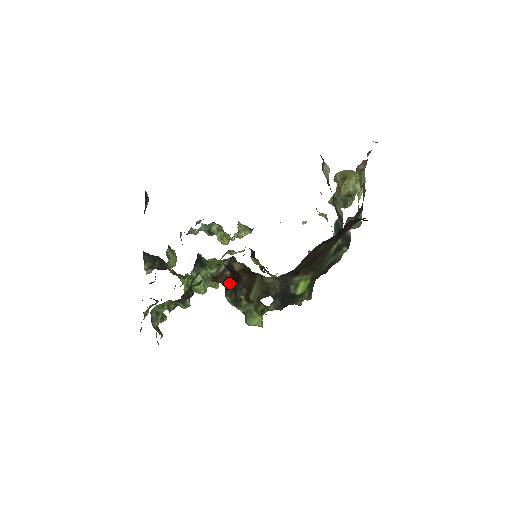
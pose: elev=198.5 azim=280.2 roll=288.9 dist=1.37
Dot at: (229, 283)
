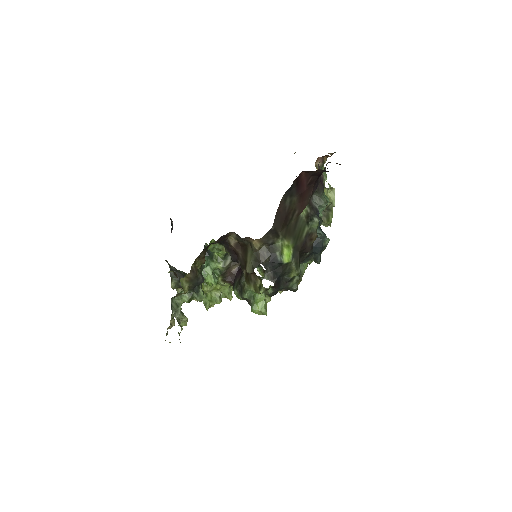
Dot at: (235, 279)
